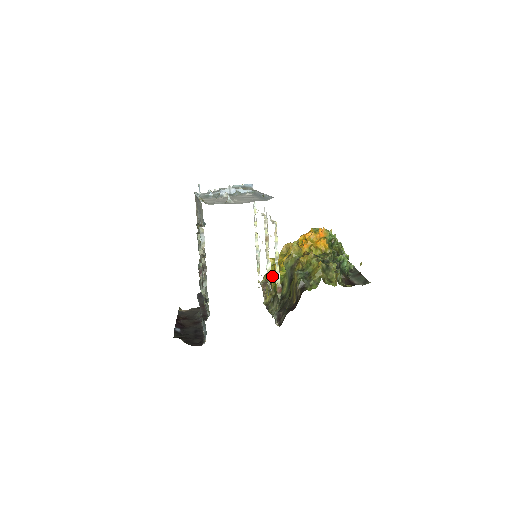
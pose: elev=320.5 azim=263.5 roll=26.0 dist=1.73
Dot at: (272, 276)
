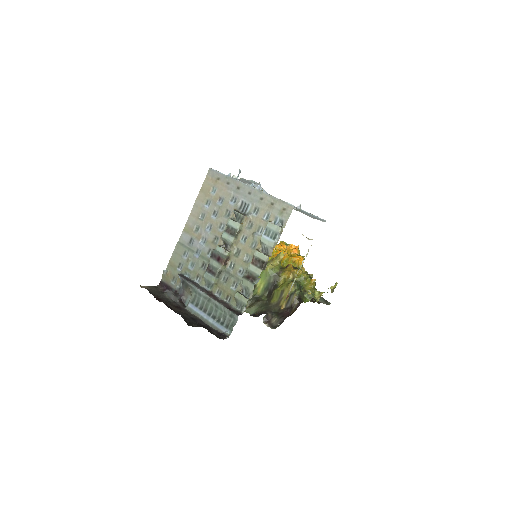
Dot at: occluded
